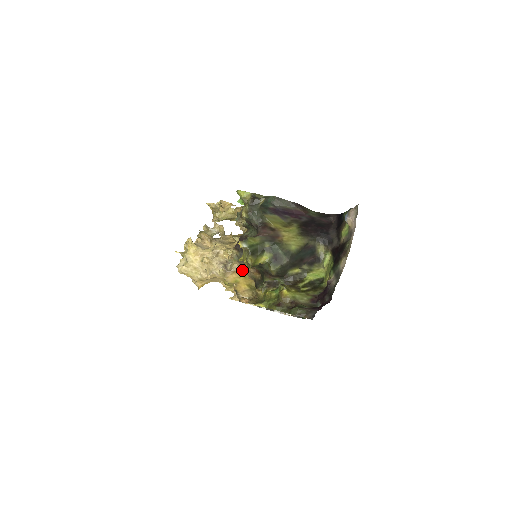
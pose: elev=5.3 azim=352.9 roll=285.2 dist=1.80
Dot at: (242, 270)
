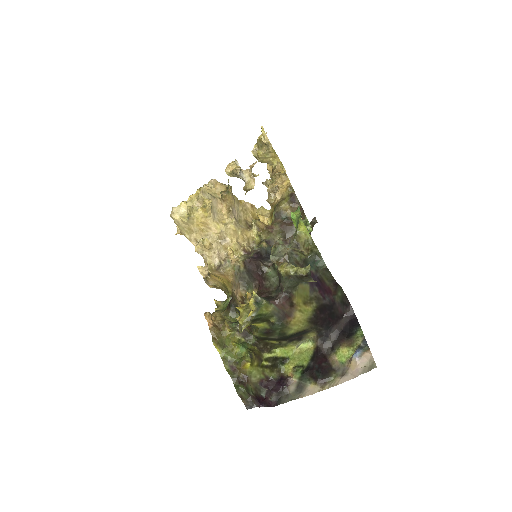
Dot at: (231, 280)
